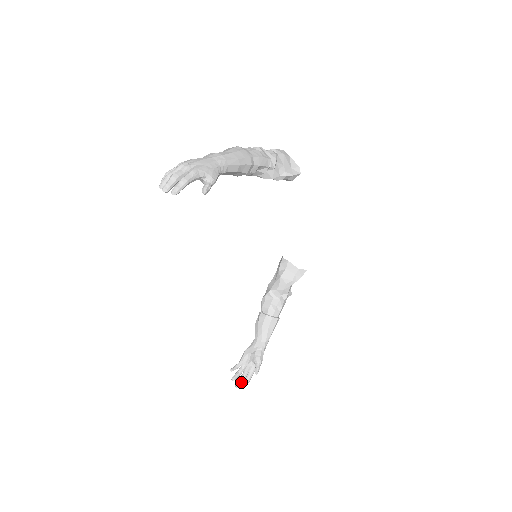
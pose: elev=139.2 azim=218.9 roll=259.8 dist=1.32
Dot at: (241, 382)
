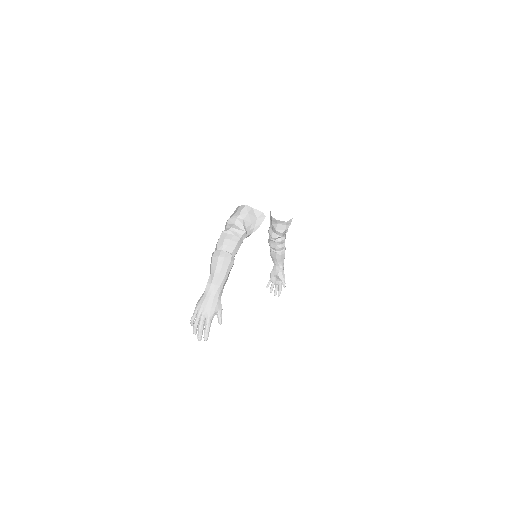
Dot at: (276, 292)
